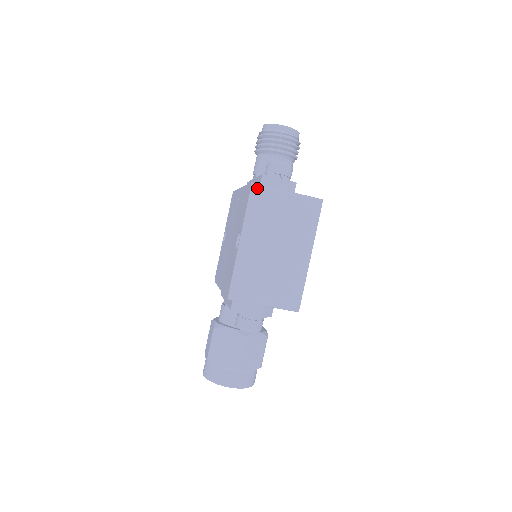
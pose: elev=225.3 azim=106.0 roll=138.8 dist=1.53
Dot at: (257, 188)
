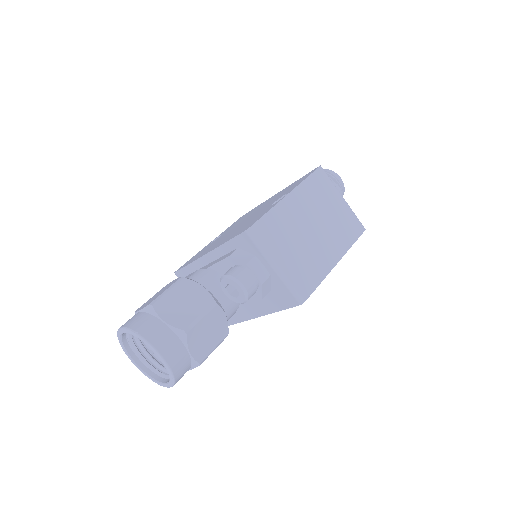
Dot at: (323, 172)
